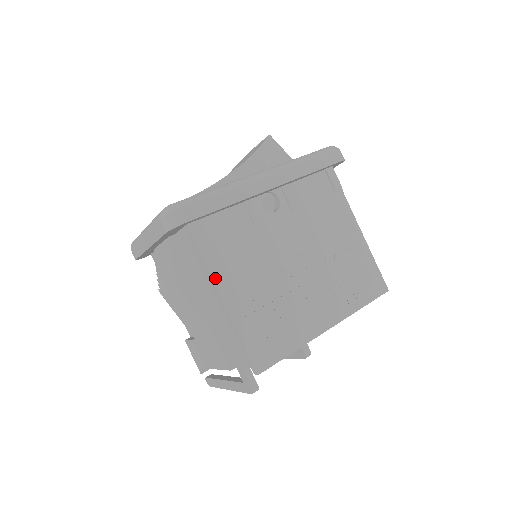
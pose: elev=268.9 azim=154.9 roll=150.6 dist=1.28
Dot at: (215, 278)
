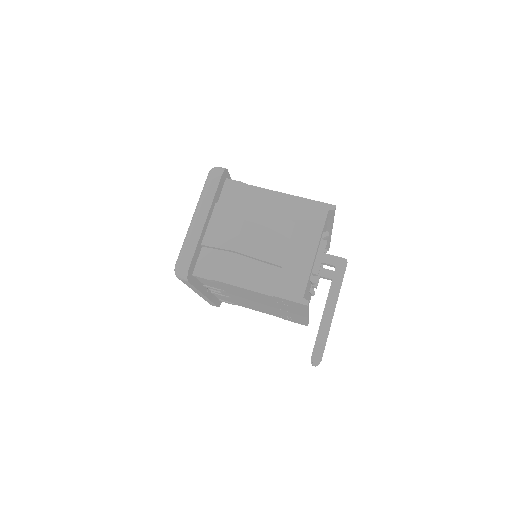
Dot at: (265, 189)
